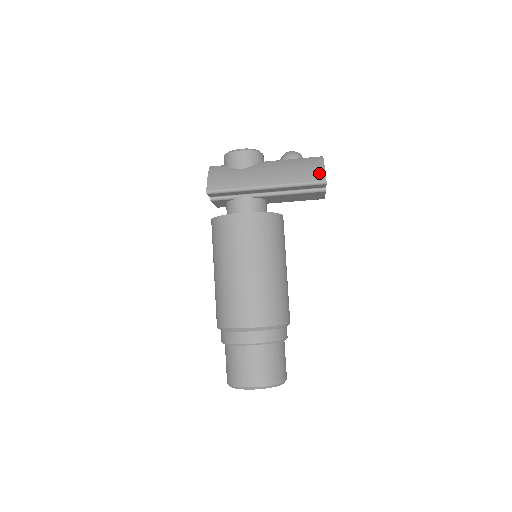
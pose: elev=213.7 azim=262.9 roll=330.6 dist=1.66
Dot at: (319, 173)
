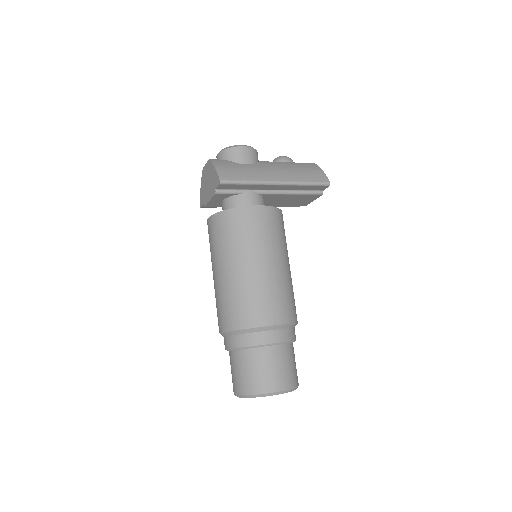
Dot at: (321, 175)
